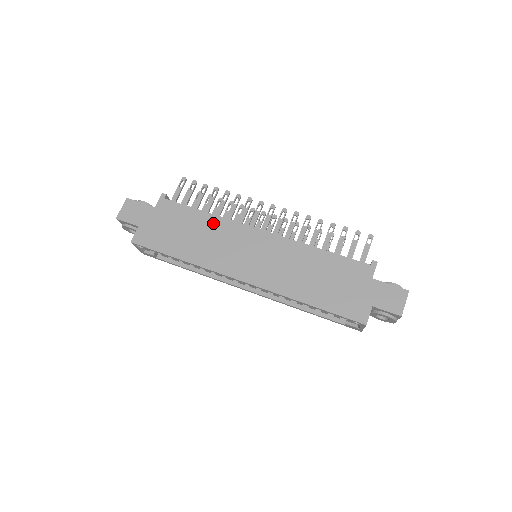
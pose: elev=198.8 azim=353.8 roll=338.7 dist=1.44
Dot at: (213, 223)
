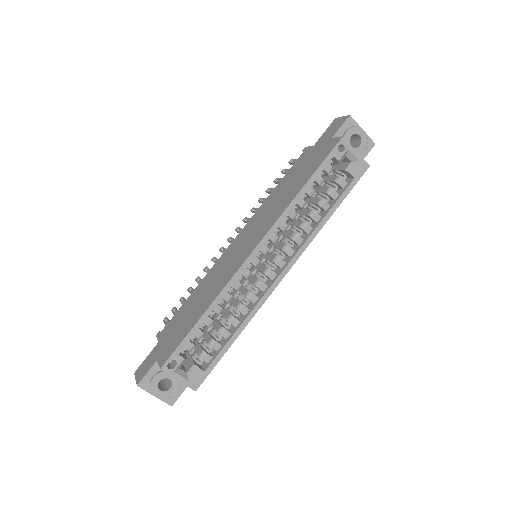
Dot at: (203, 284)
